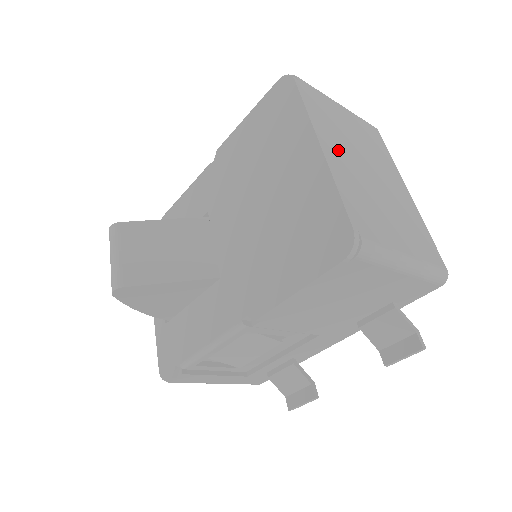
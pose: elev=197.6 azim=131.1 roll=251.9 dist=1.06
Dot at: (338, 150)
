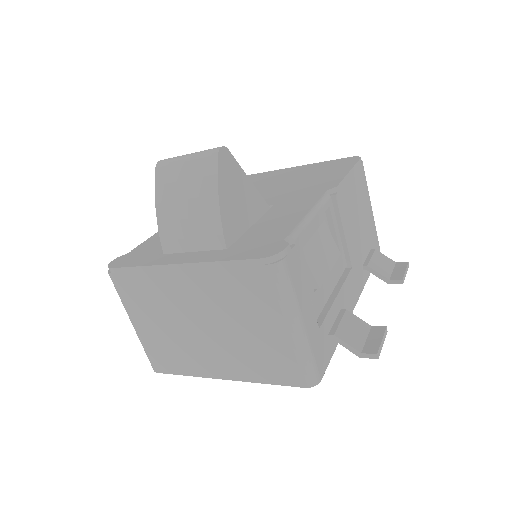
Dot at: occluded
